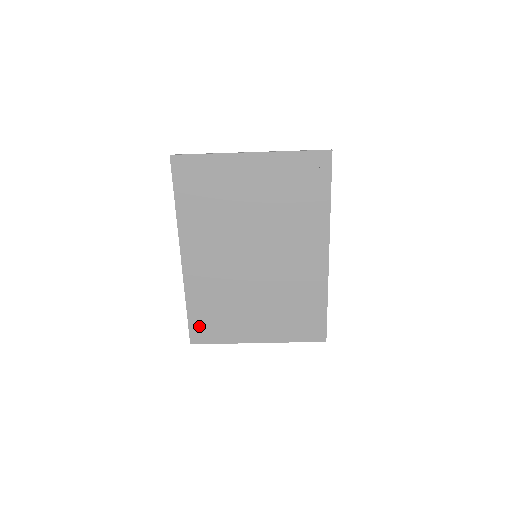
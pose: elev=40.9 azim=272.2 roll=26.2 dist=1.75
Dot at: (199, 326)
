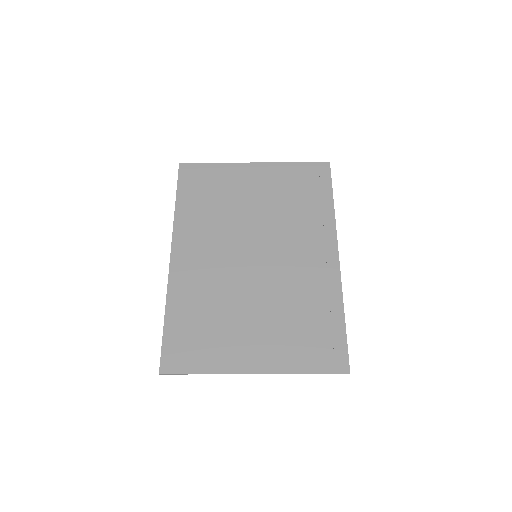
Dot at: (176, 345)
